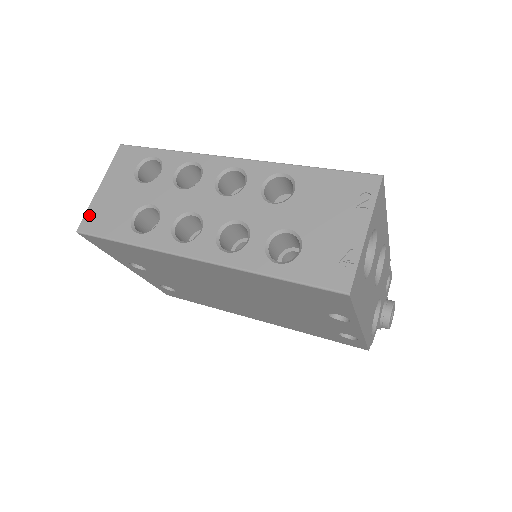
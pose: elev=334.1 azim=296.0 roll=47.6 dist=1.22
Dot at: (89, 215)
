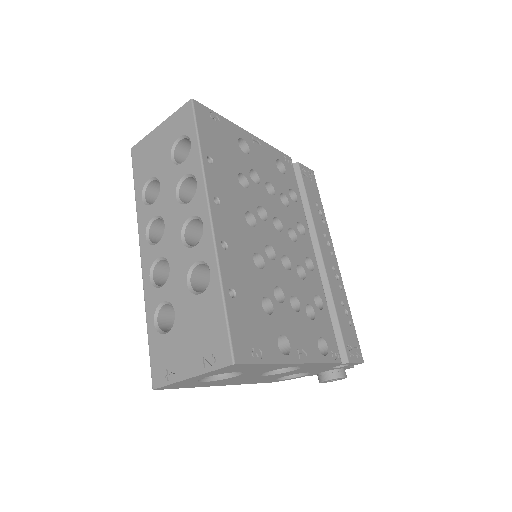
Dot at: (141, 144)
